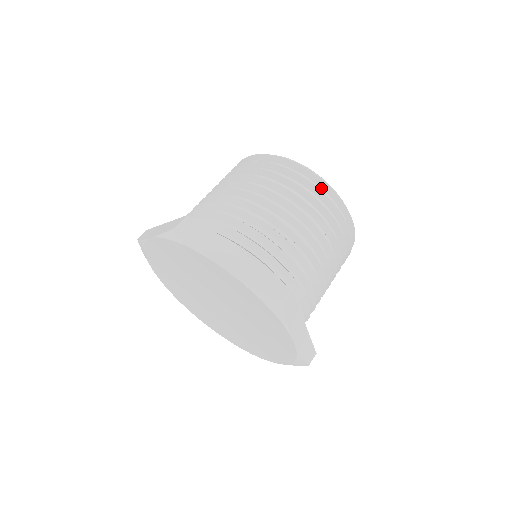
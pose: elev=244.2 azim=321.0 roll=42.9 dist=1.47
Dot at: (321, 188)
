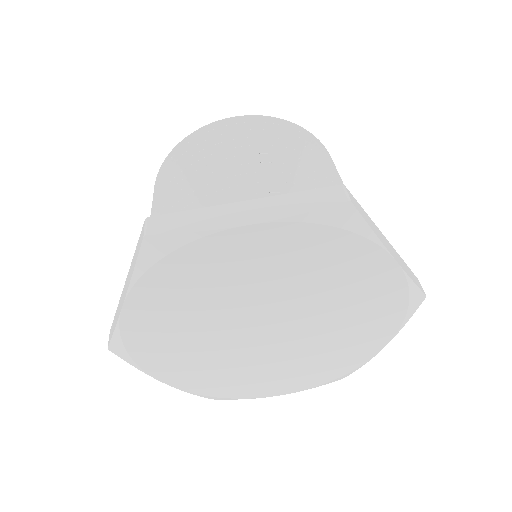
Dot at: occluded
